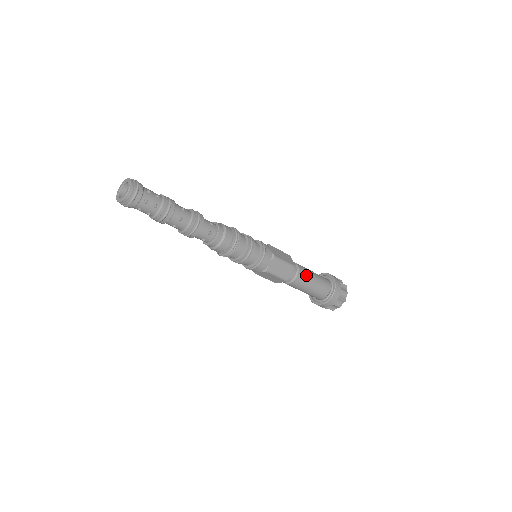
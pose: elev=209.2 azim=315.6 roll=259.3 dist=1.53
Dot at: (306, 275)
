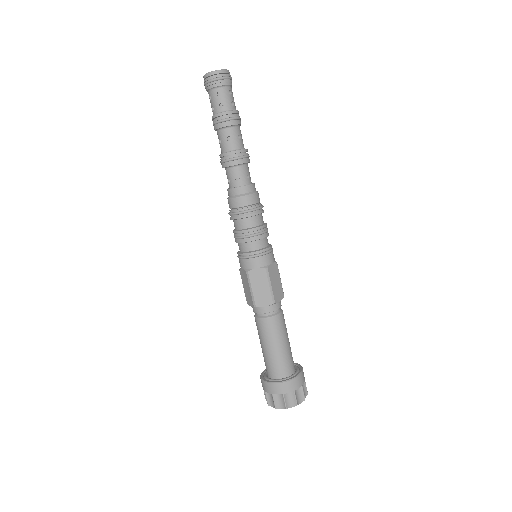
Dot at: (278, 330)
